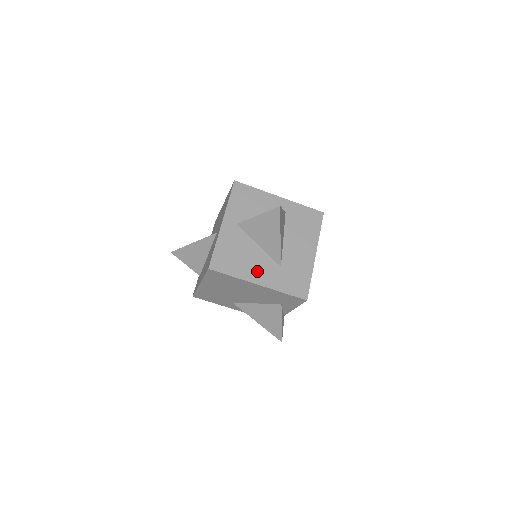
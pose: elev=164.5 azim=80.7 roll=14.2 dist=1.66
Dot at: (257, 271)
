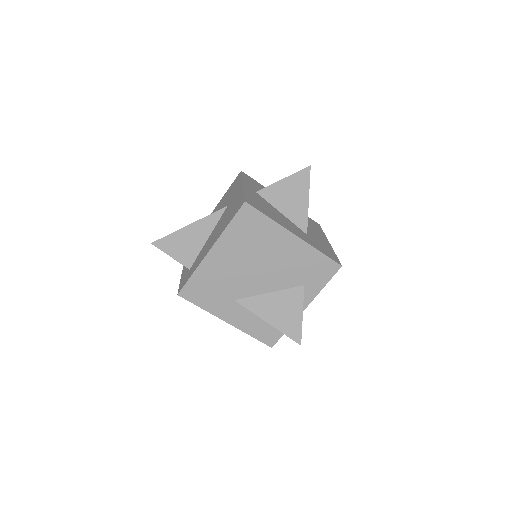
Dot at: (289, 226)
